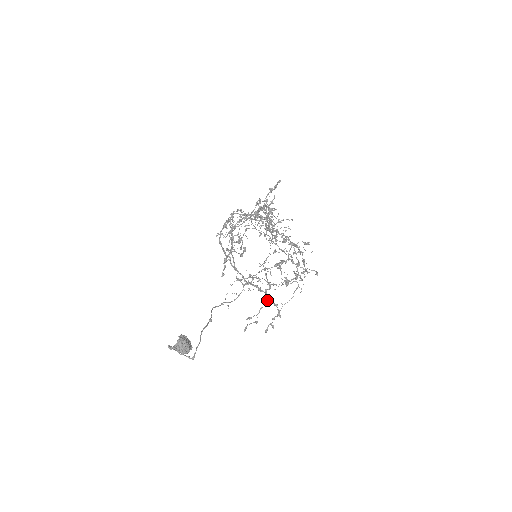
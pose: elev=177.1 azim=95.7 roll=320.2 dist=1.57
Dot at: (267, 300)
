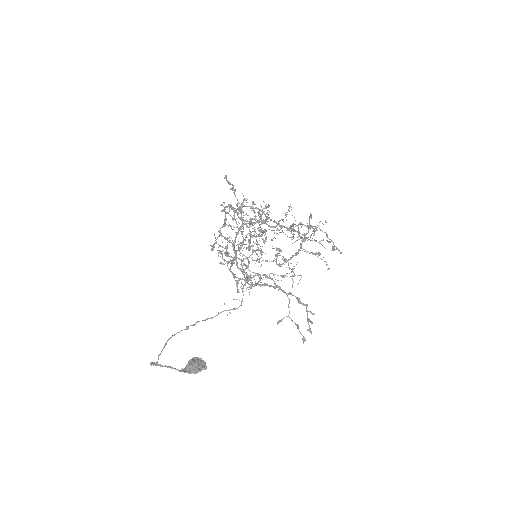
Dot at: occluded
